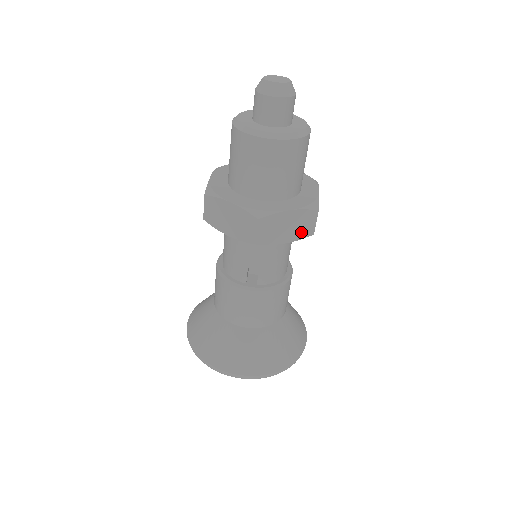
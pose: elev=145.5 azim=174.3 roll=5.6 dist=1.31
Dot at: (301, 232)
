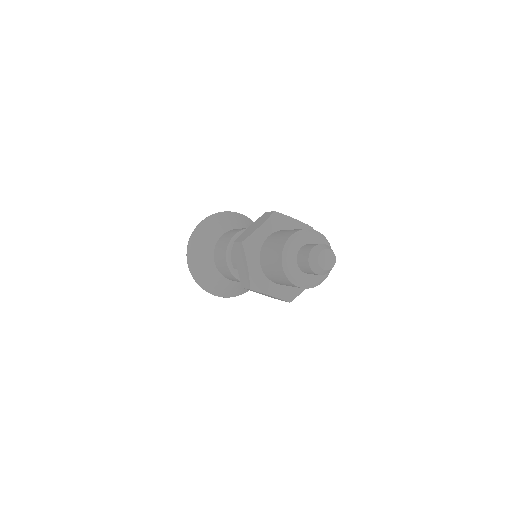
Dot at: occluded
